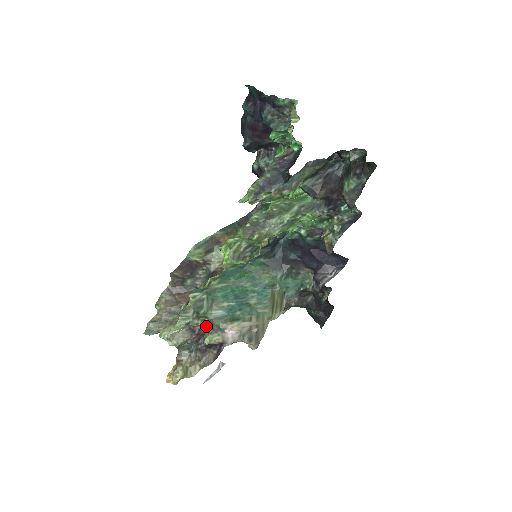
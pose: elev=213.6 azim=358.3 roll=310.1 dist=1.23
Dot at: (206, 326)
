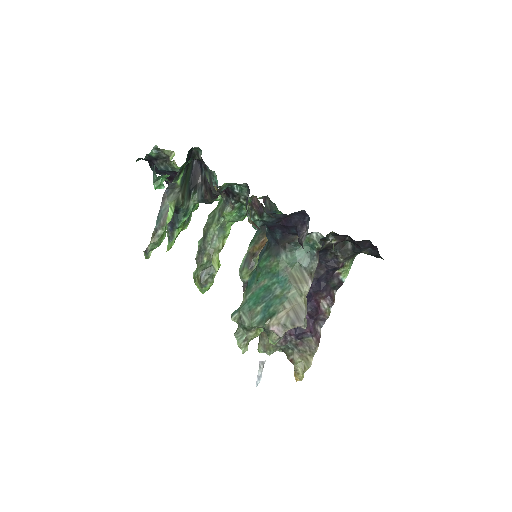
Dot at: occluded
